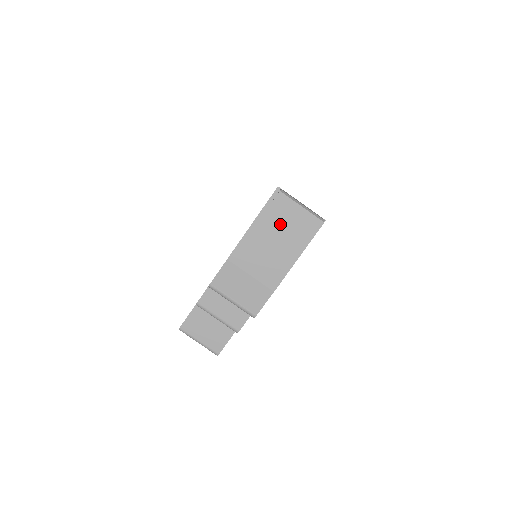
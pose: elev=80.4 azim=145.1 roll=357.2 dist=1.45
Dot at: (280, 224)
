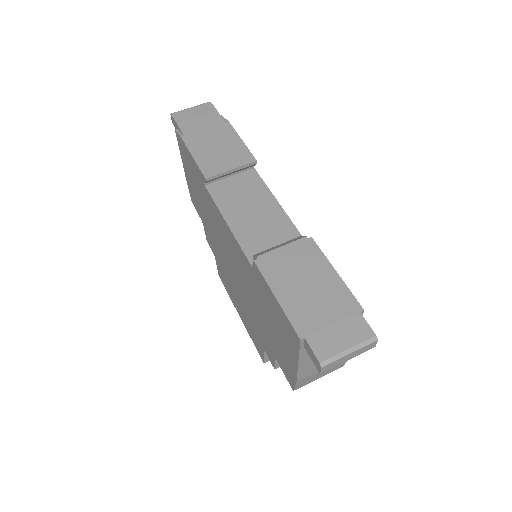
Dot at: occluded
